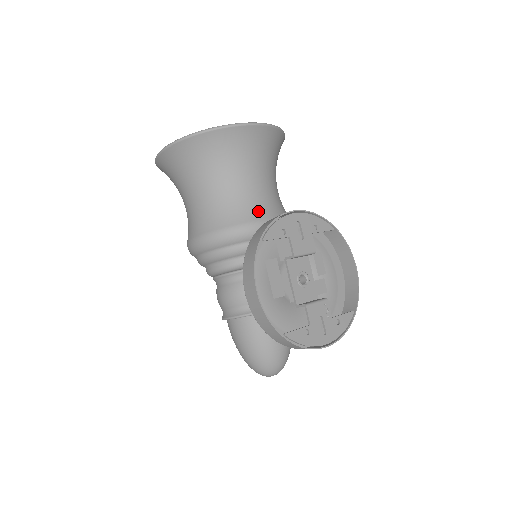
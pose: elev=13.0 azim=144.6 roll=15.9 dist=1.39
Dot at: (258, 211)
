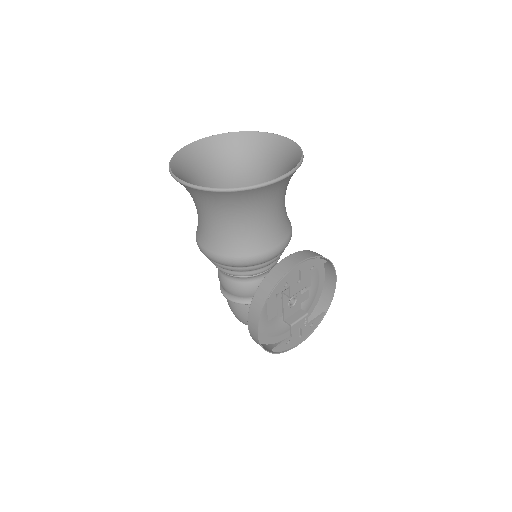
Dot at: (266, 243)
